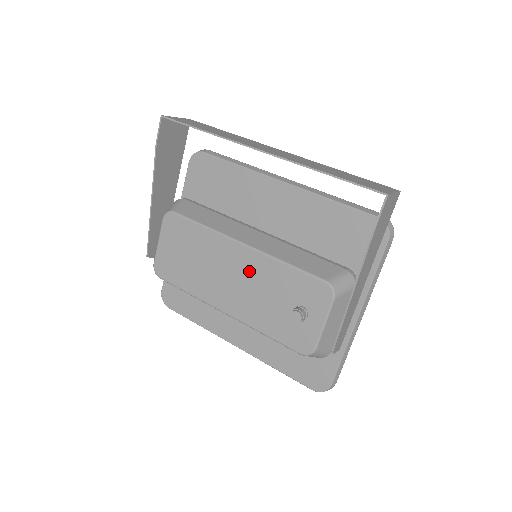
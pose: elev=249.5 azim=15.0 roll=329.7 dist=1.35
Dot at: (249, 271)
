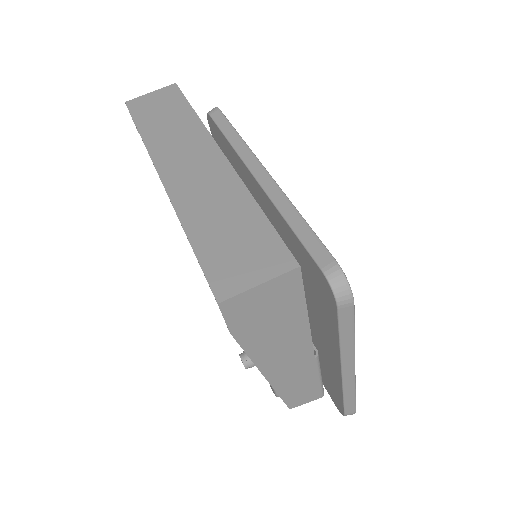
Dot at: occluded
